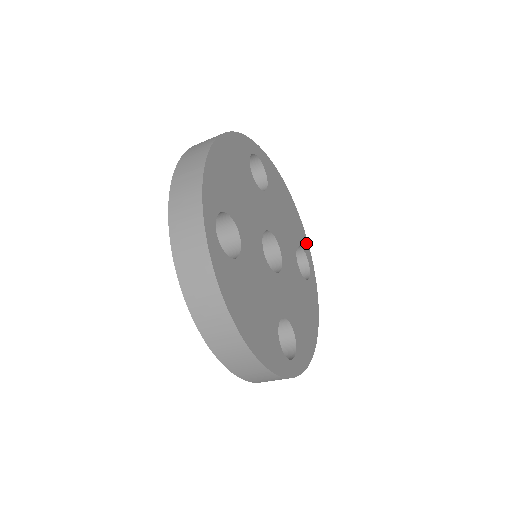
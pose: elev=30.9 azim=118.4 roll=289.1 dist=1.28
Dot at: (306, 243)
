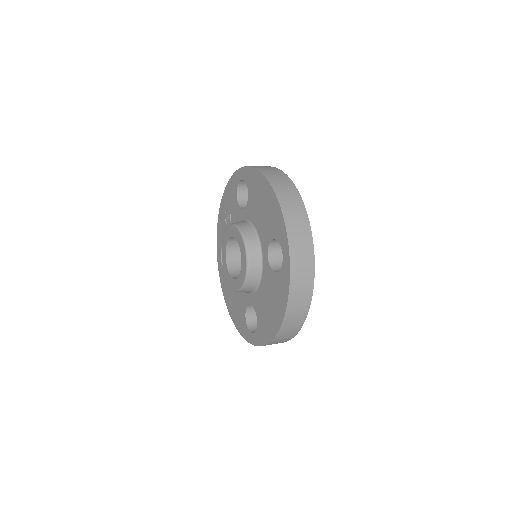
Dot at: occluded
